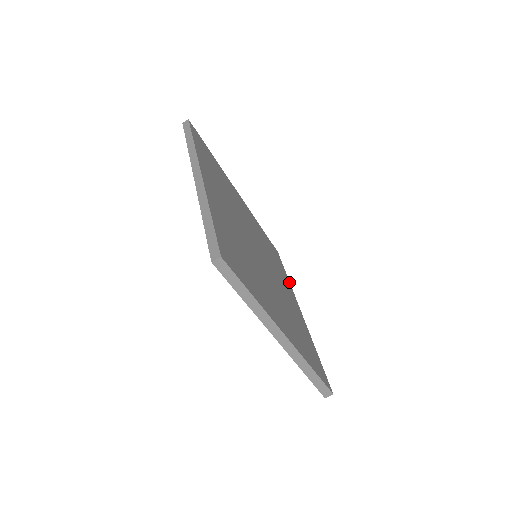
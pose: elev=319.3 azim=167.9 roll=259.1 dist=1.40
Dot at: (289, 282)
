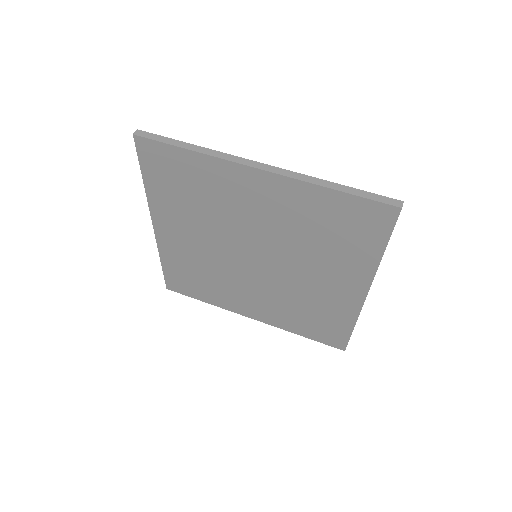
Dot at: occluded
